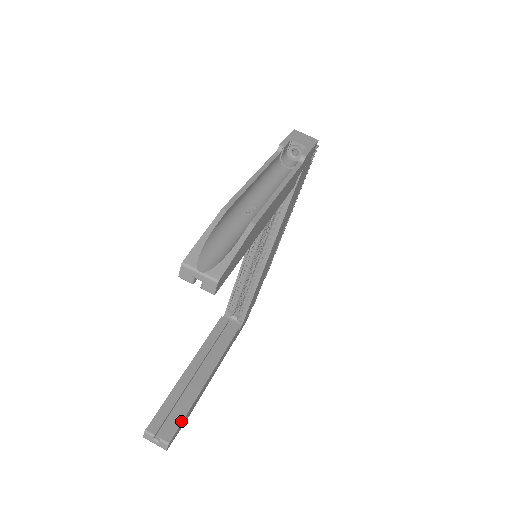
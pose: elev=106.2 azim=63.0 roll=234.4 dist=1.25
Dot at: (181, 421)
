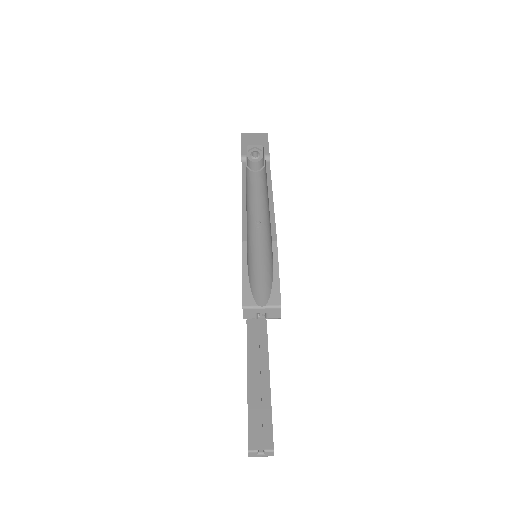
Dot at: (271, 426)
